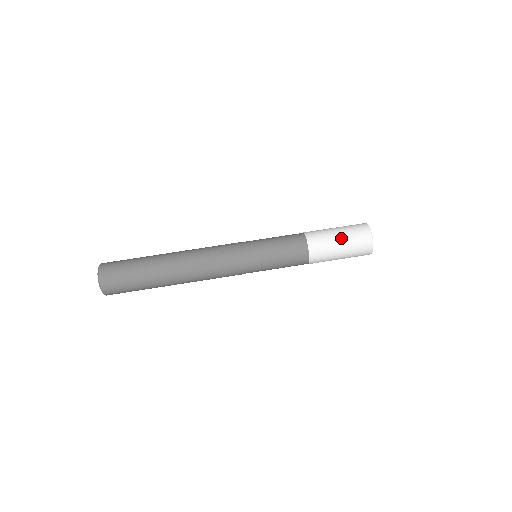
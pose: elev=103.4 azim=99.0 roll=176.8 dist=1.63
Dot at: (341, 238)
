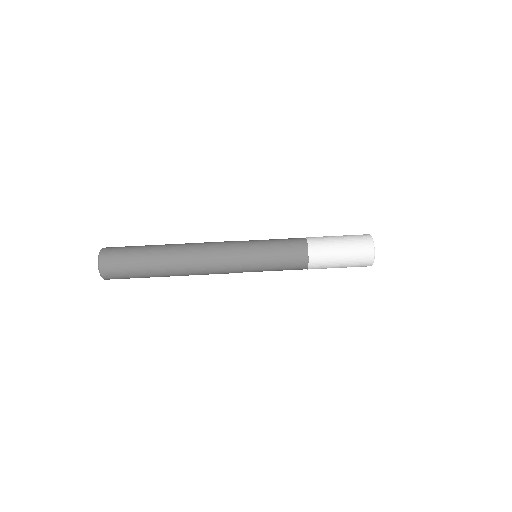
Dot at: (343, 247)
